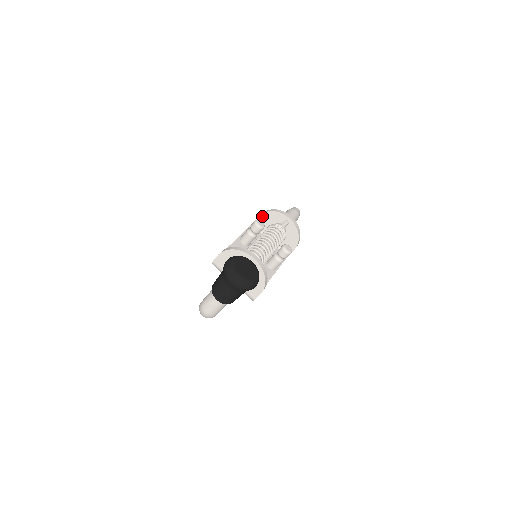
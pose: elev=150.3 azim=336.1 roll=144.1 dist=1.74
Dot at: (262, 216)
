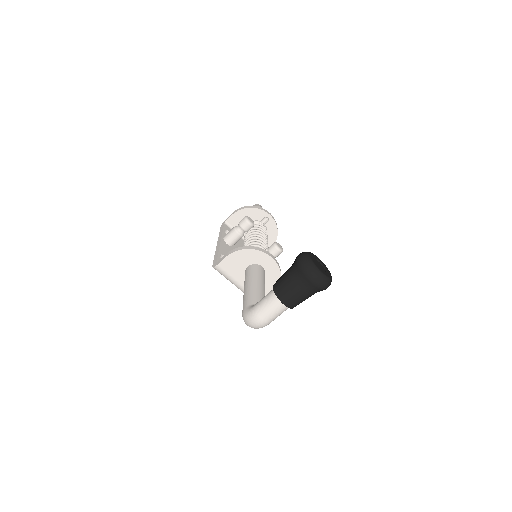
Dot at: (238, 213)
